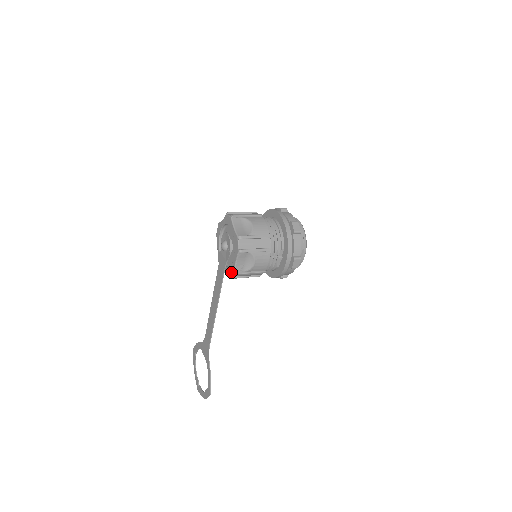
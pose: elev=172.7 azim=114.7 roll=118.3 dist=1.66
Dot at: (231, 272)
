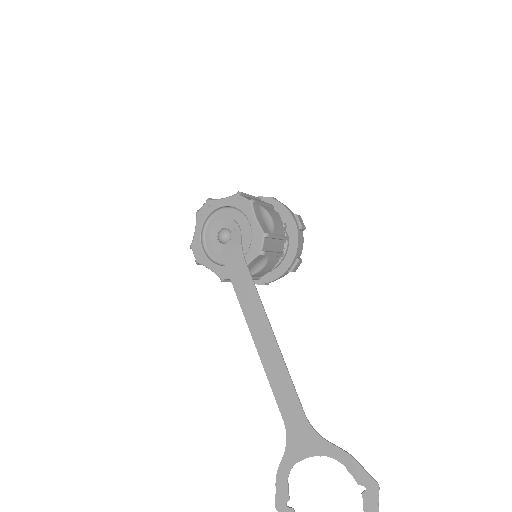
Dot at: (259, 241)
